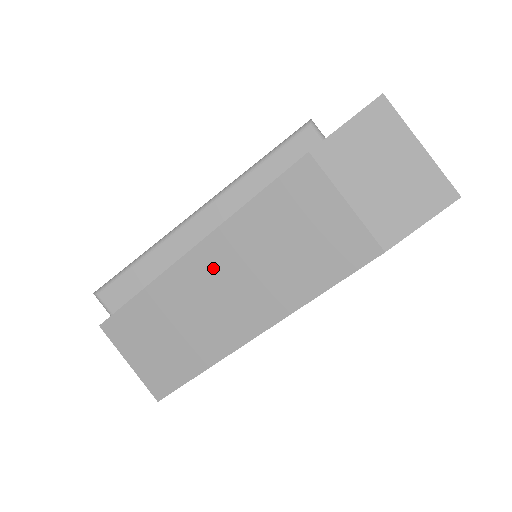
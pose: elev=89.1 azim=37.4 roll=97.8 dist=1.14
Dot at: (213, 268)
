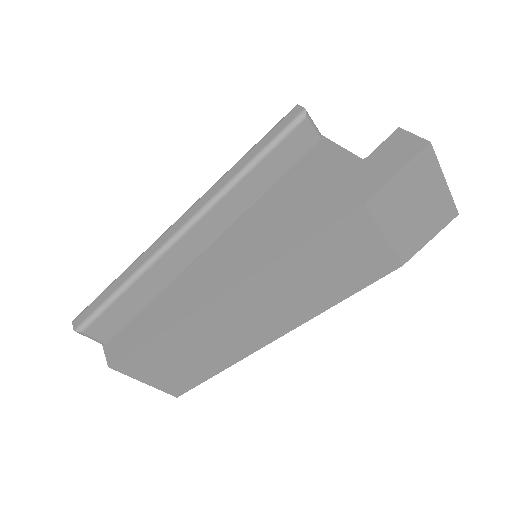
Dot at: (249, 301)
